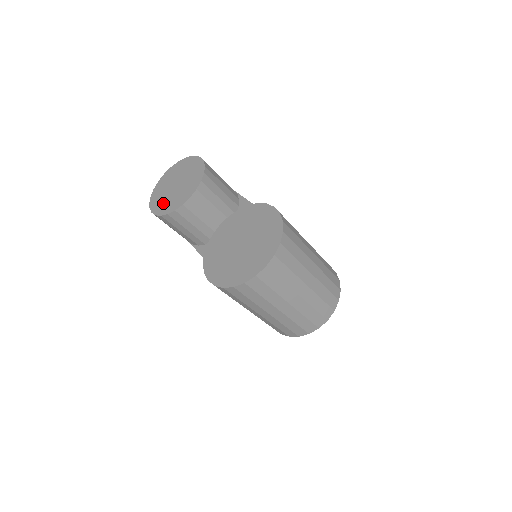
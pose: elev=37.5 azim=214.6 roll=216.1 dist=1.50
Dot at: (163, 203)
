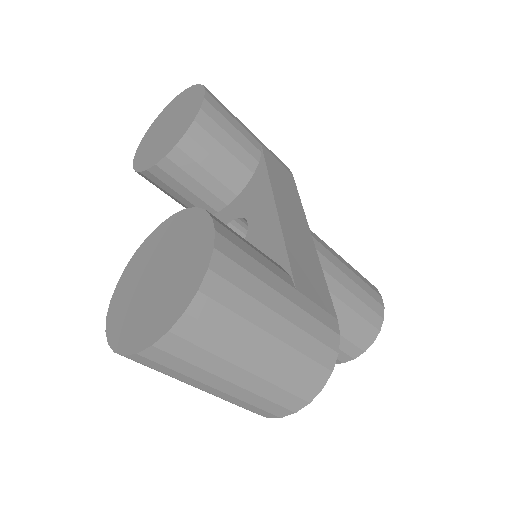
Dot at: (145, 151)
